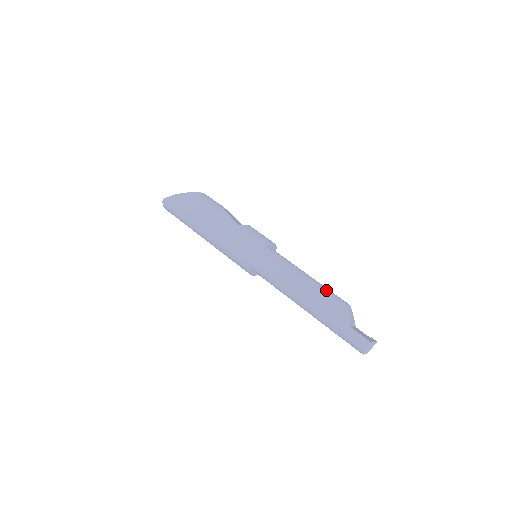
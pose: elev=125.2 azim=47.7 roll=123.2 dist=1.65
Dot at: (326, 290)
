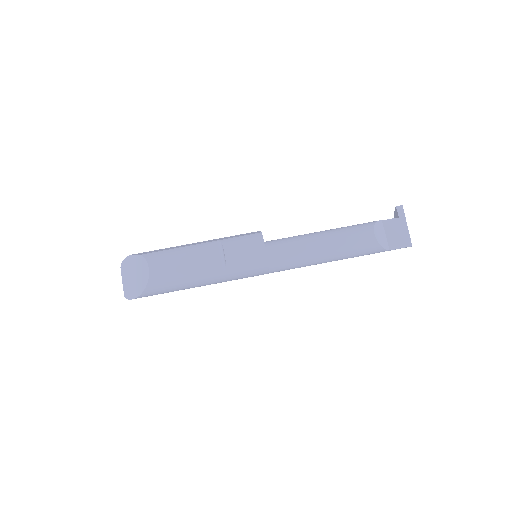
Dot at: (349, 246)
